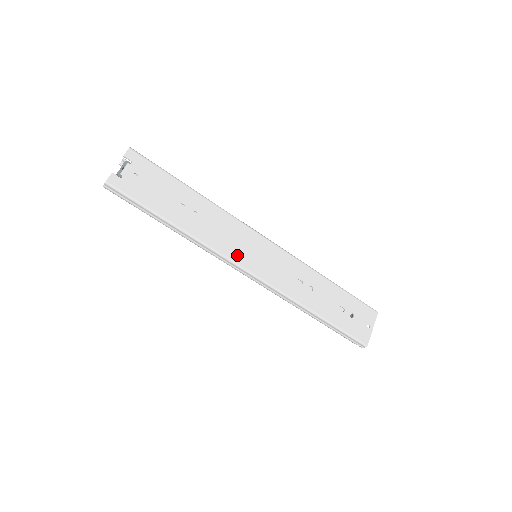
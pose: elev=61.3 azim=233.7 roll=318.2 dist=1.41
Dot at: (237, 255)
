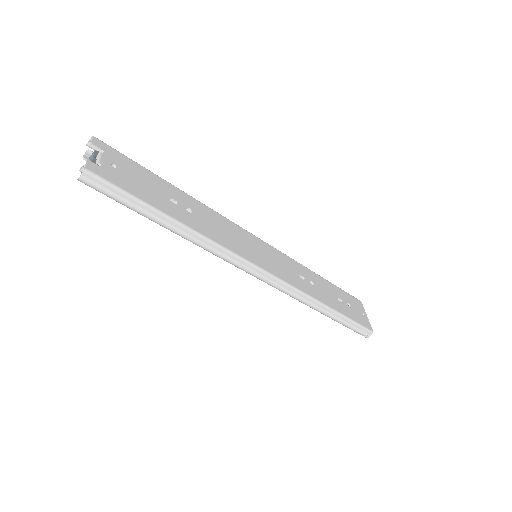
Dot at: (245, 253)
